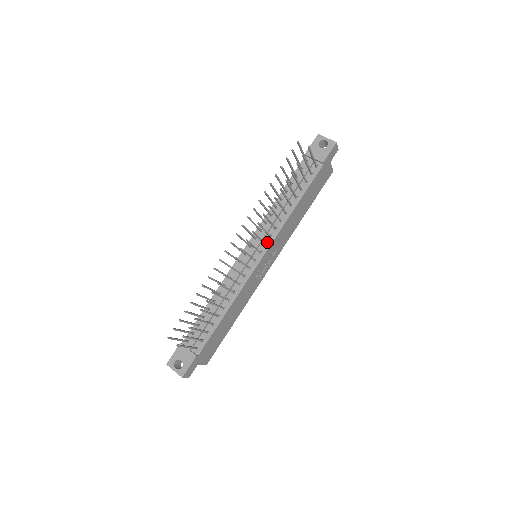
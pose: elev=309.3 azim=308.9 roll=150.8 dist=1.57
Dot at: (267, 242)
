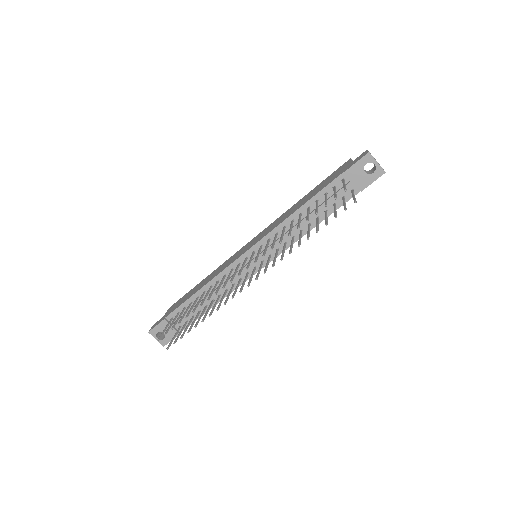
Dot at: (272, 254)
